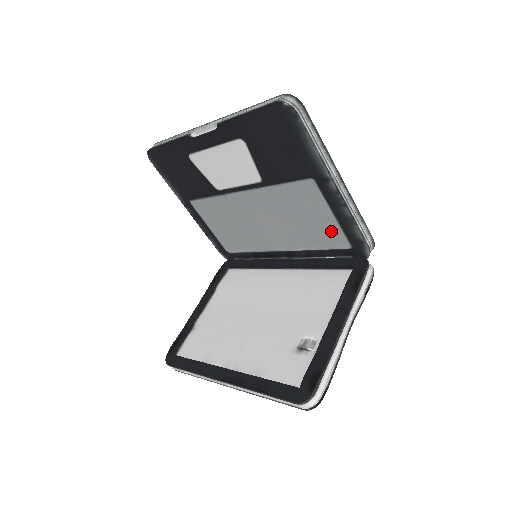
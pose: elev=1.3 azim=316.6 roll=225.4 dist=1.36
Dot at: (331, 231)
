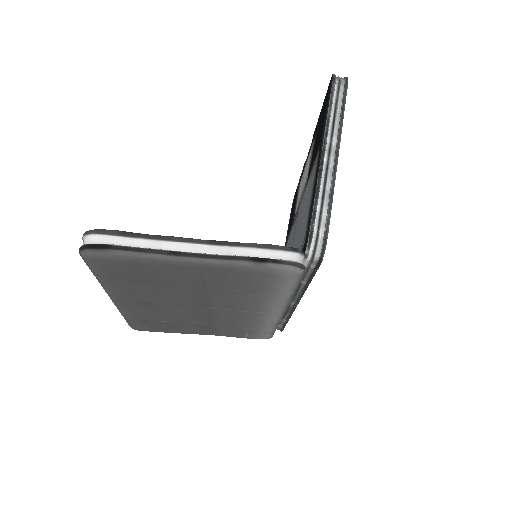
Dot at: occluded
